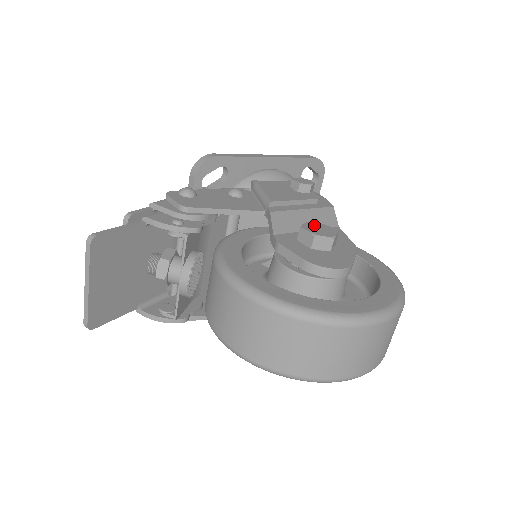
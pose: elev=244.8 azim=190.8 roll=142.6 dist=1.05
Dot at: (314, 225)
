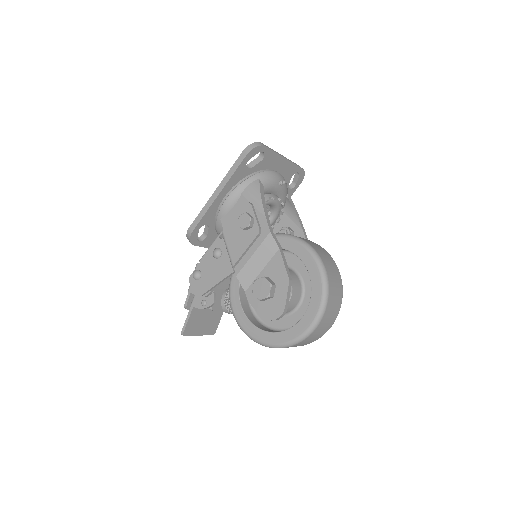
Dot at: (258, 284)
